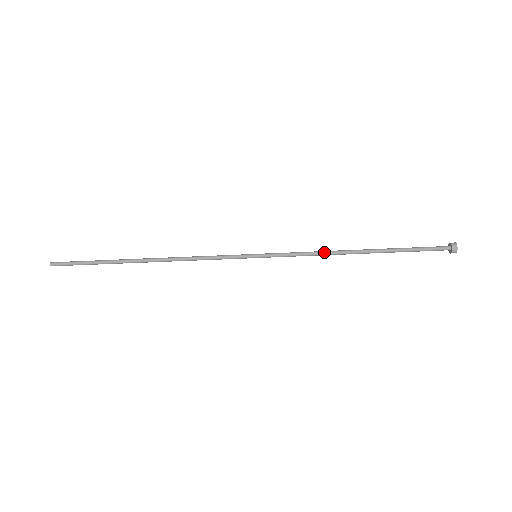
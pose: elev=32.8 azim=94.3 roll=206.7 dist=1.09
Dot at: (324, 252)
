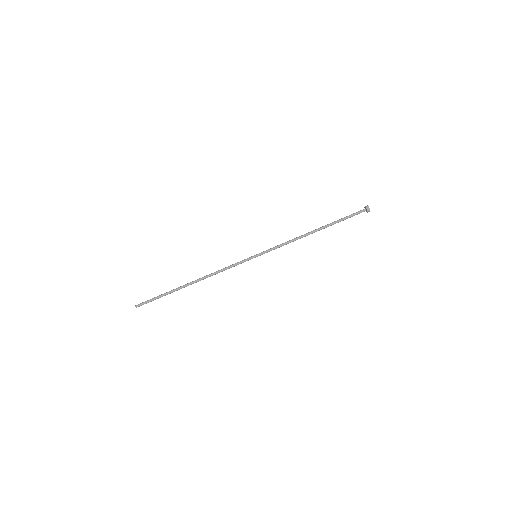
Dot at: (294, 238)
